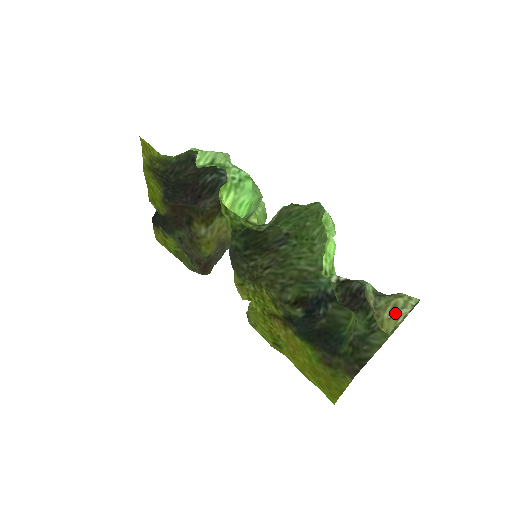
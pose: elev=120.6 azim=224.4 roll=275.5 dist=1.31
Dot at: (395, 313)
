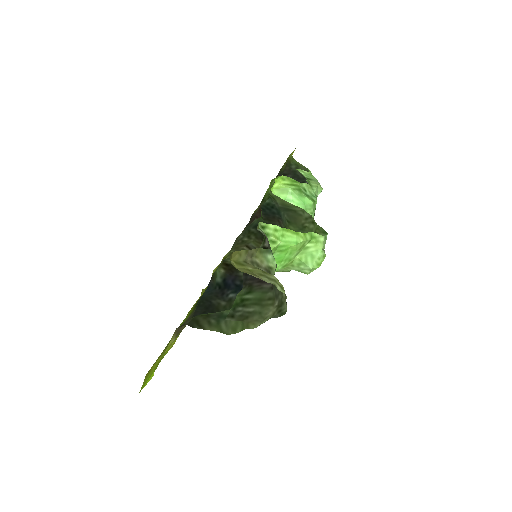
Dot at: (258, 273)
